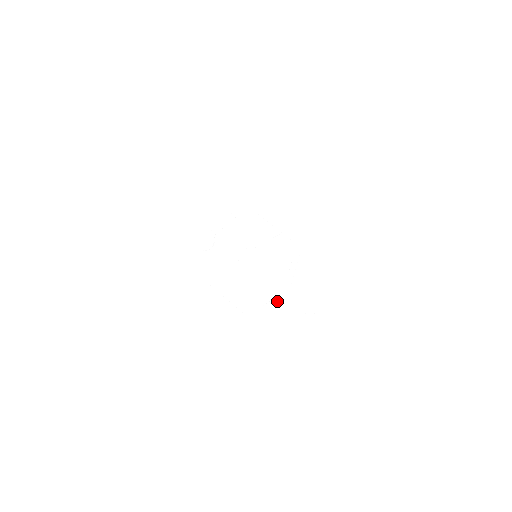
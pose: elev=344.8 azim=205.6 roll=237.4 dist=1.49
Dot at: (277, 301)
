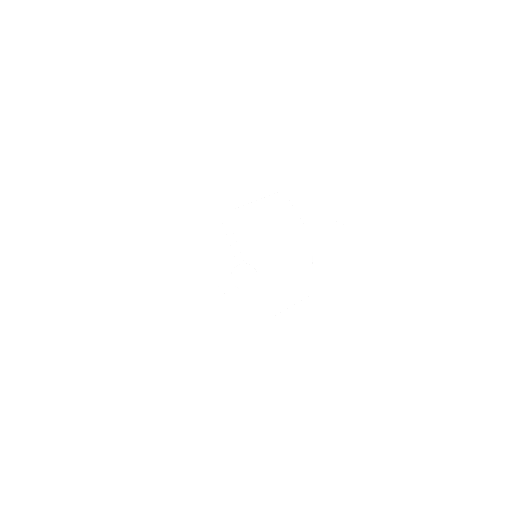
Dot at: (317, 247)
